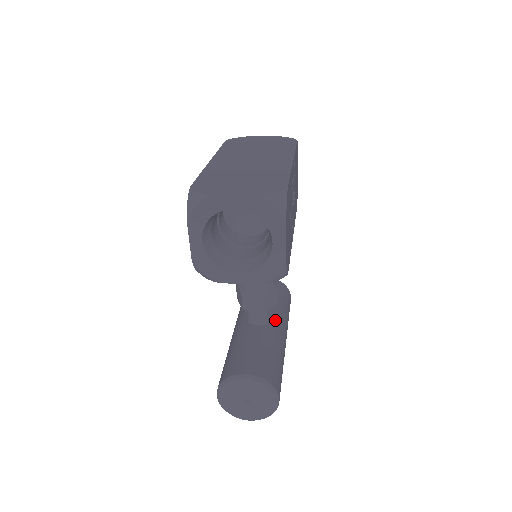
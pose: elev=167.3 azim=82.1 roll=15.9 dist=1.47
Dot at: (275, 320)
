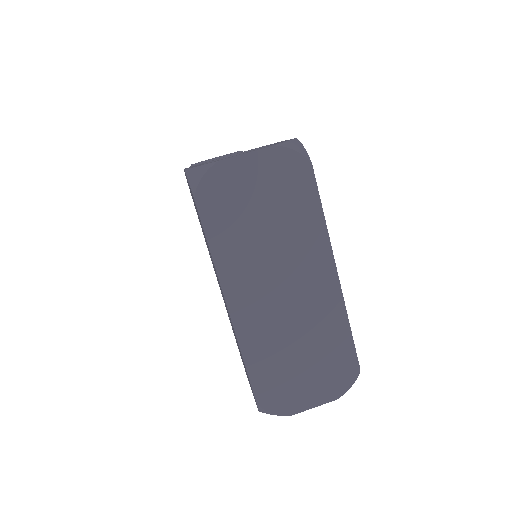
Dot at: occluded
